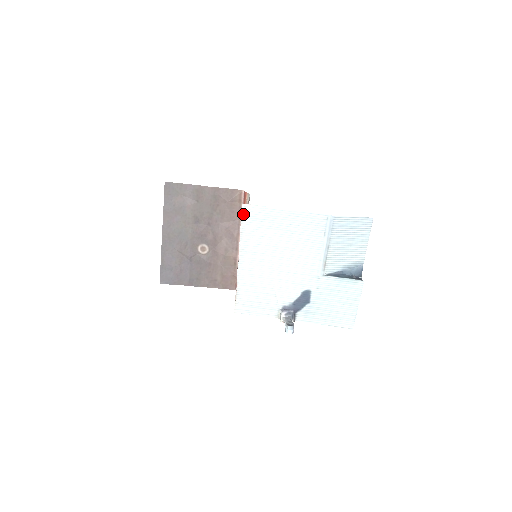
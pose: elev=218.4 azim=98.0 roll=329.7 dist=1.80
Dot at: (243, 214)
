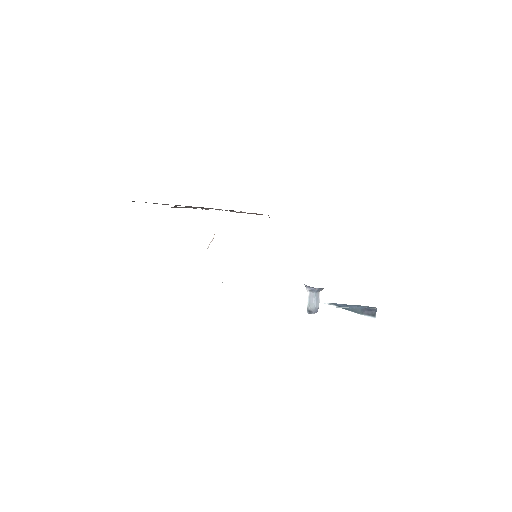
Dot at: occluded
